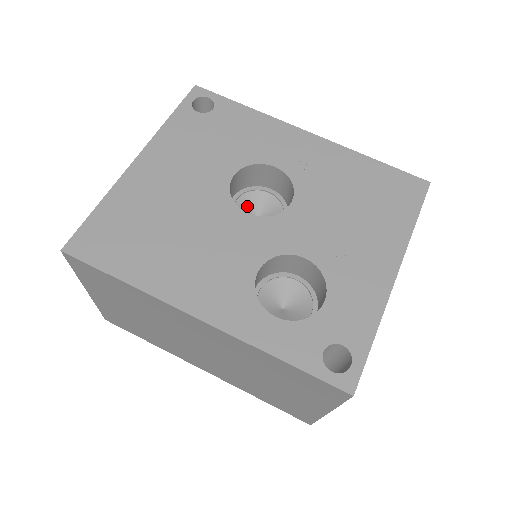
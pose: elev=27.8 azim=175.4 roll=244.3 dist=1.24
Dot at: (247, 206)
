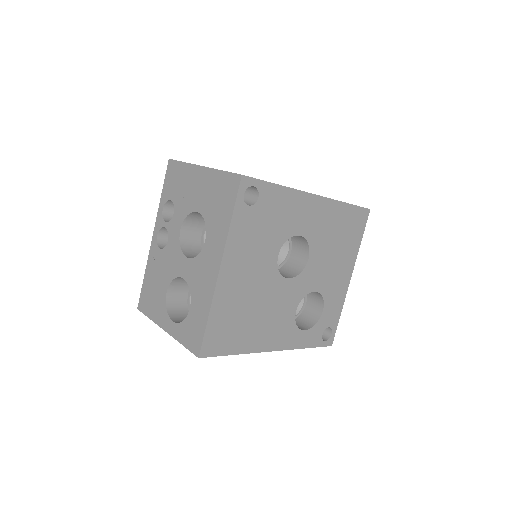
Dot at: occluded
